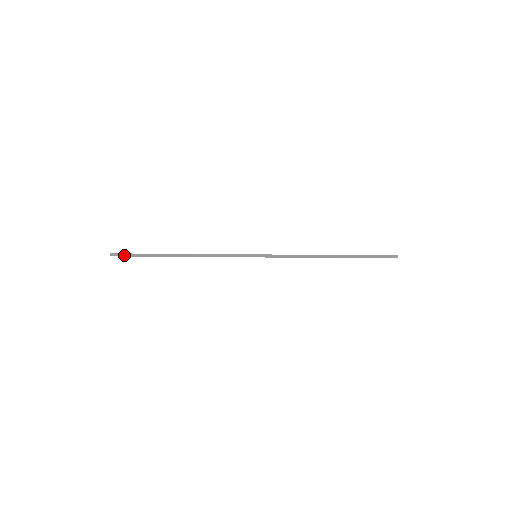
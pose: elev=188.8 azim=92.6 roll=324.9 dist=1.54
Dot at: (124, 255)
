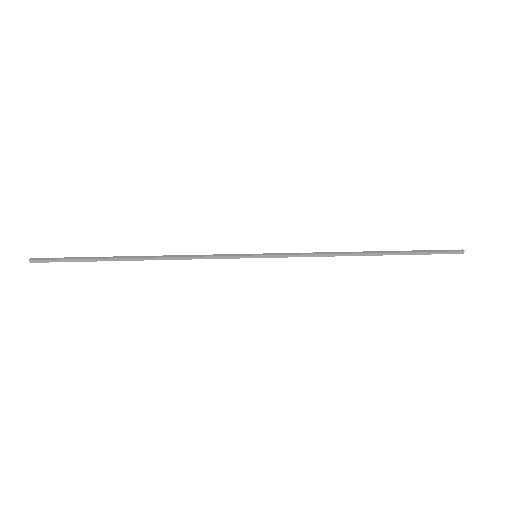
Dot at: (52, 260)
